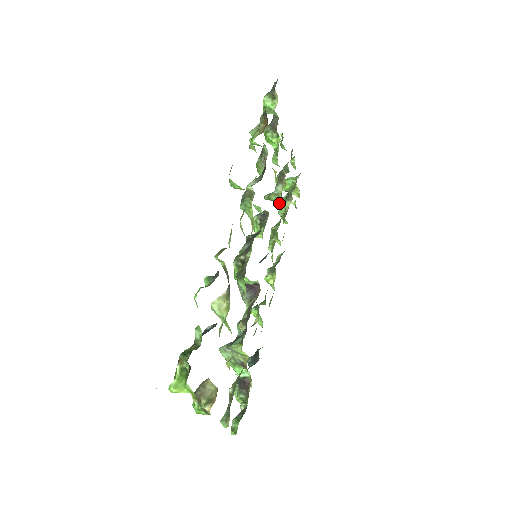
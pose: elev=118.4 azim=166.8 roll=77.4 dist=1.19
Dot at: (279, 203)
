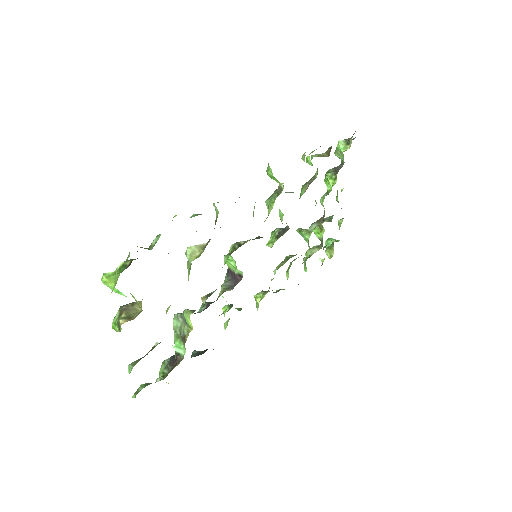
Dot at: (307, 240)
